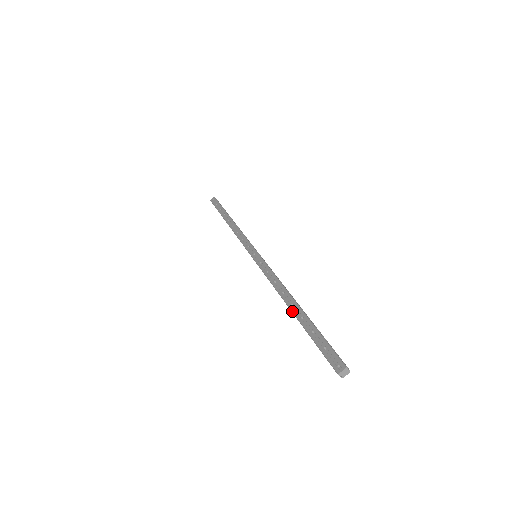
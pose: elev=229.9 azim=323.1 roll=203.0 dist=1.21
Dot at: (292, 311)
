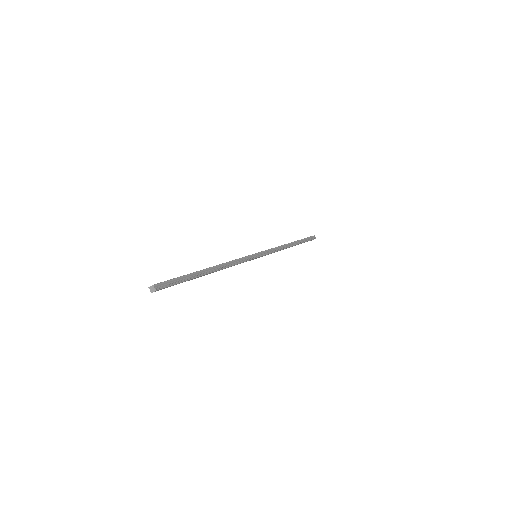
Dot at: occluded
